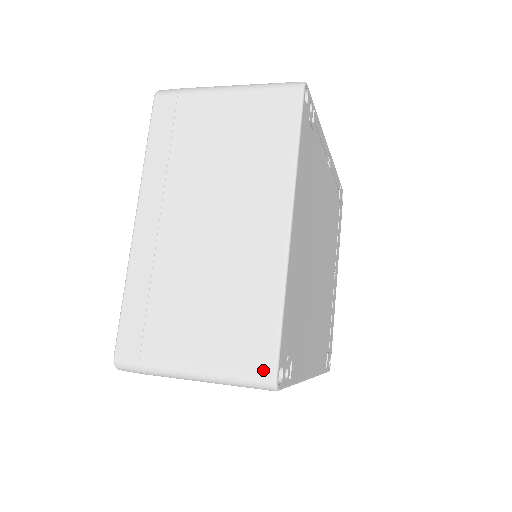
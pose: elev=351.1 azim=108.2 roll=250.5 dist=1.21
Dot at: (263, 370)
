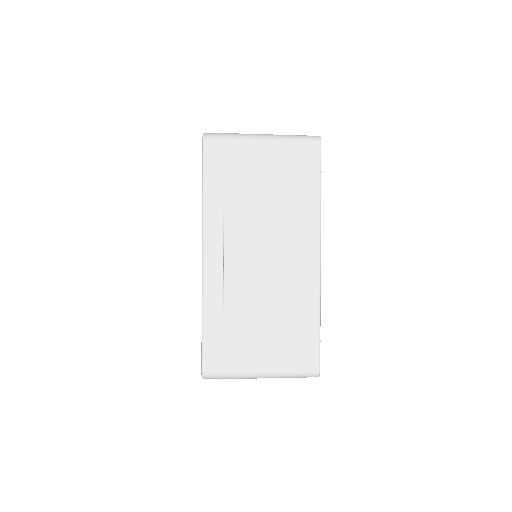
Dot at: occluded
